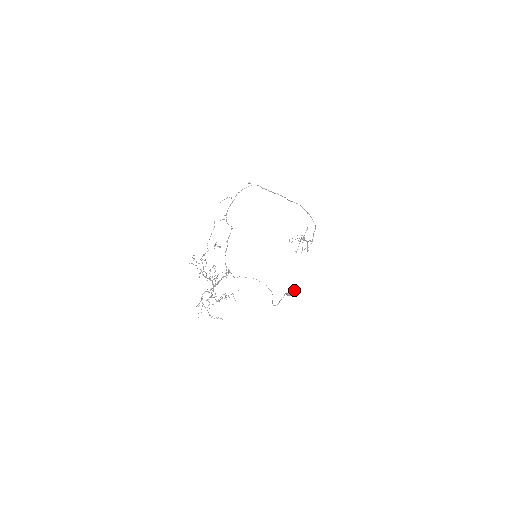
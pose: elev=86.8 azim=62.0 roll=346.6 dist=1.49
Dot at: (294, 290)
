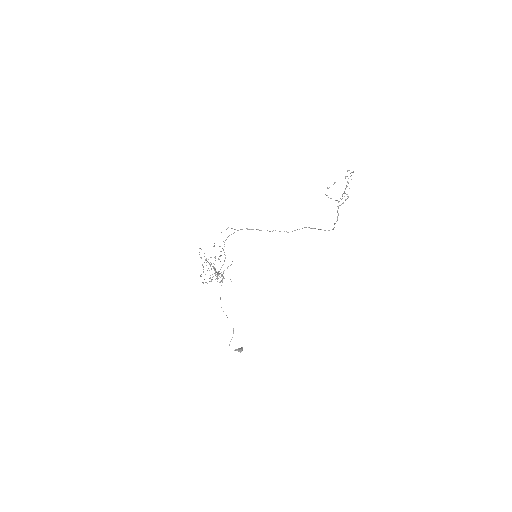
Dot at: (240, 352)
